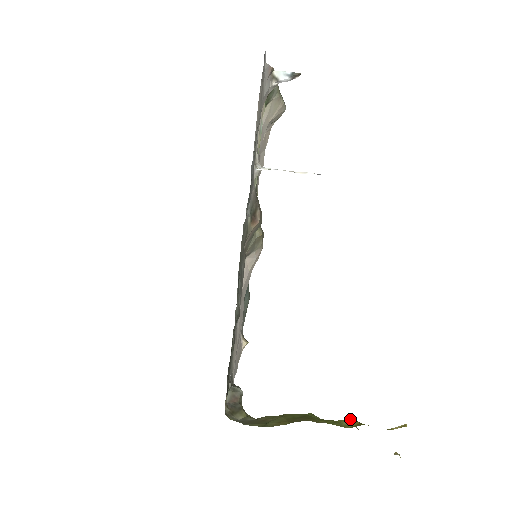
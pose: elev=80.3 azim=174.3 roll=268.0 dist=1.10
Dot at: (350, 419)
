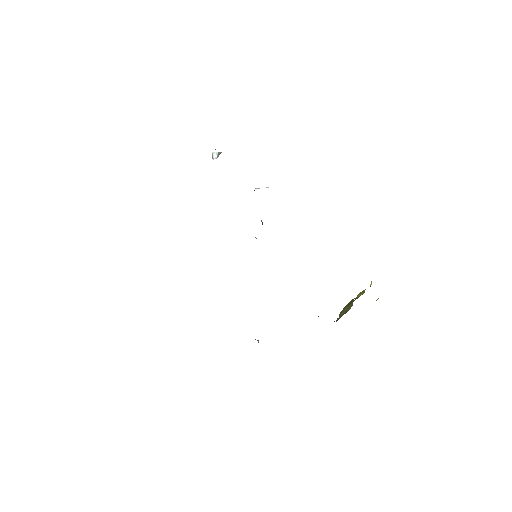
Dot at: (358, 294)
